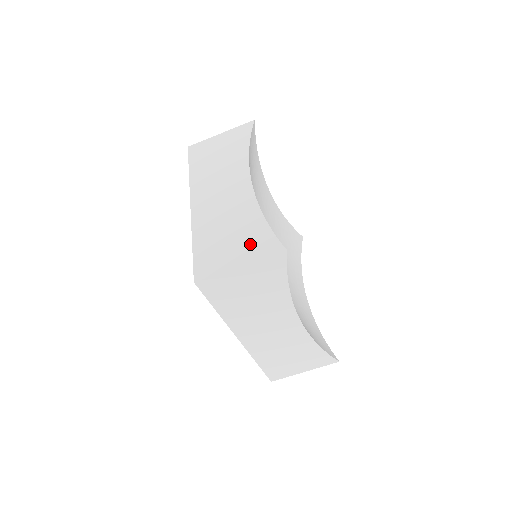
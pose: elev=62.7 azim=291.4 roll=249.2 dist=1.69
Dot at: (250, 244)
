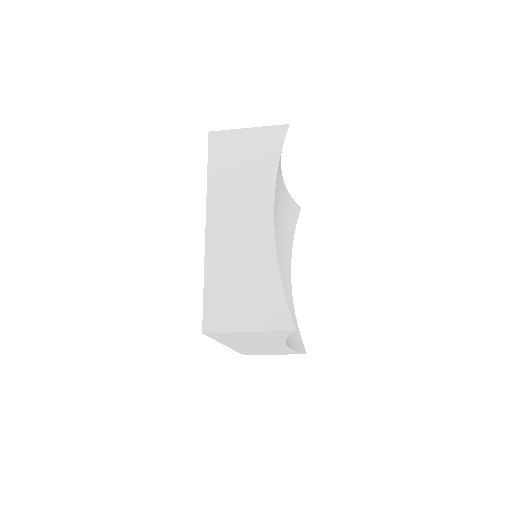
Dot at: (262, 308)
